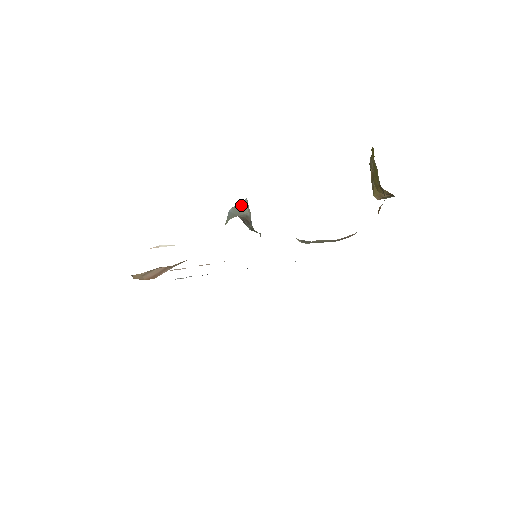
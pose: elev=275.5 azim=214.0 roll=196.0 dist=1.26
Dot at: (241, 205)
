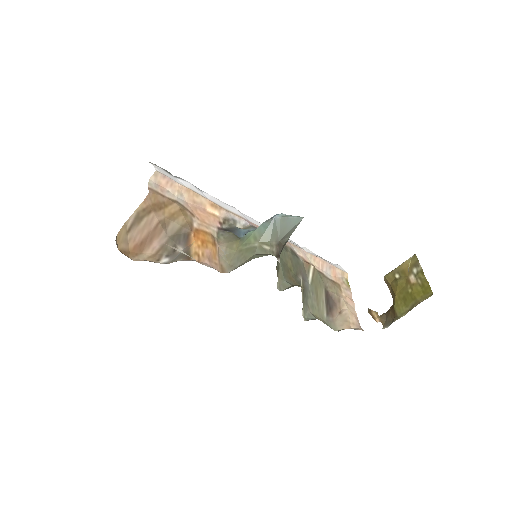
Dot at: (292, 225)
